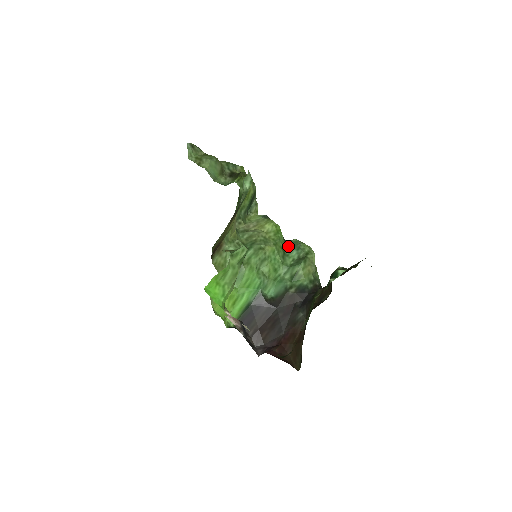
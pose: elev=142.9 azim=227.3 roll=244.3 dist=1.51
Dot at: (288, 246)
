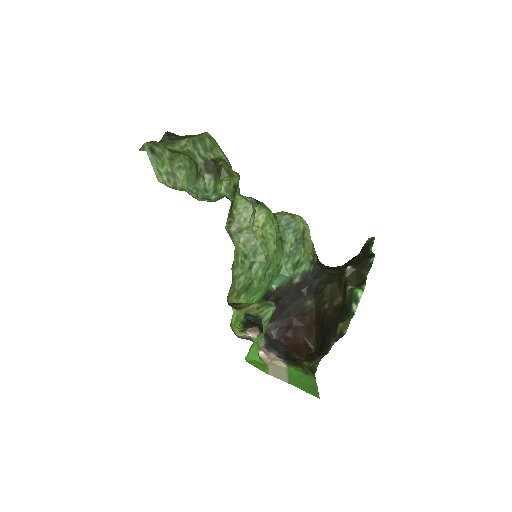
Dot at: (281, 226)
